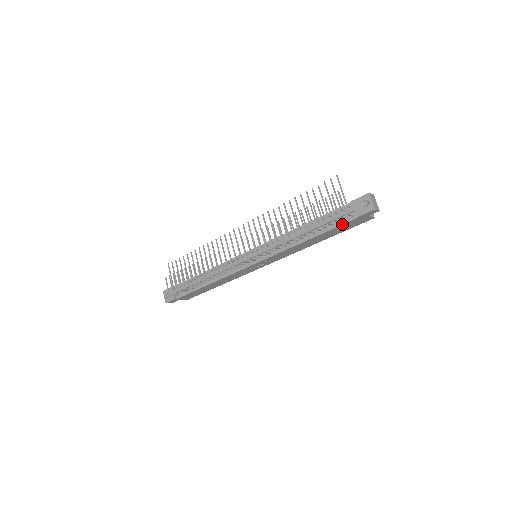
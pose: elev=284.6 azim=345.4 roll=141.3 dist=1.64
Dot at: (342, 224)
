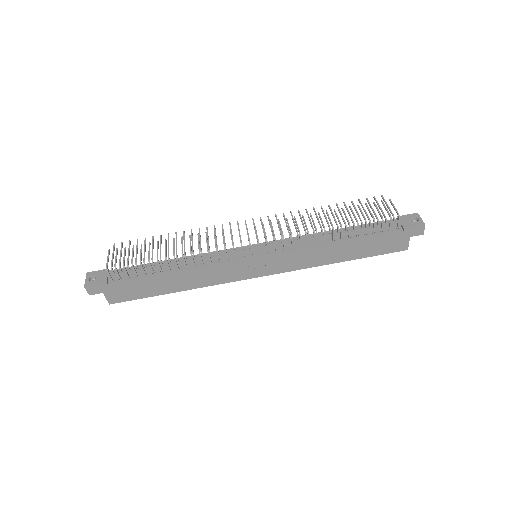
Dot at: (385, 233)
